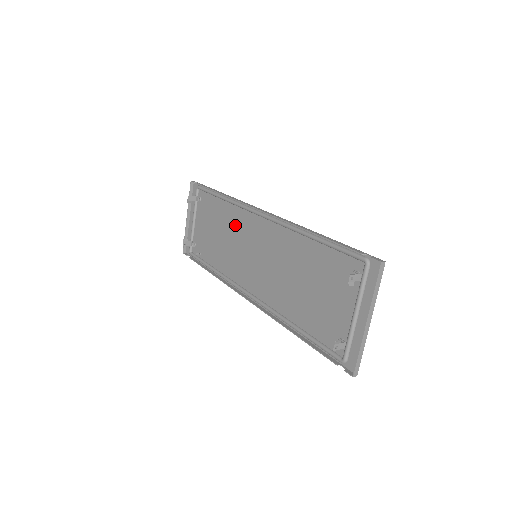
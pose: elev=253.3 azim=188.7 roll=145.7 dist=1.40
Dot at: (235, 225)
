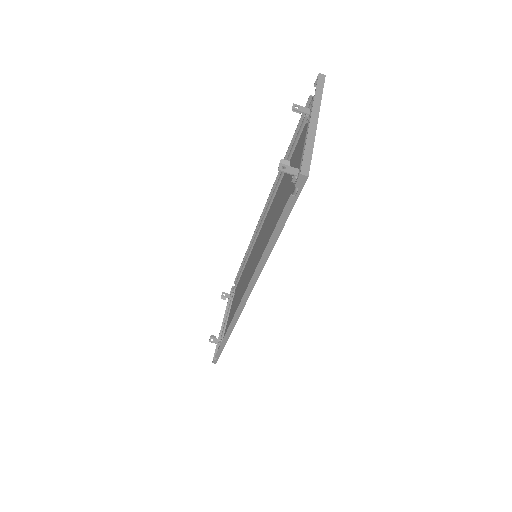
Dot at: occluded
